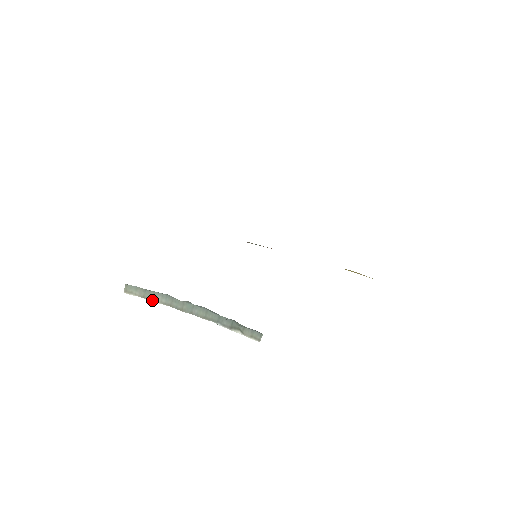
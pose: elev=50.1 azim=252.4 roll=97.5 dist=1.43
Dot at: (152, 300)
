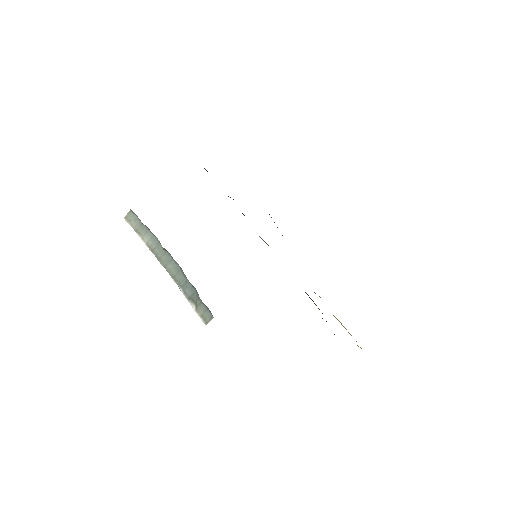
Dot at: (141, 238)
